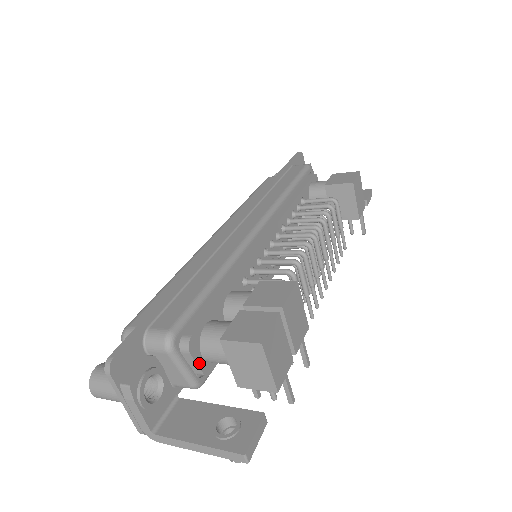
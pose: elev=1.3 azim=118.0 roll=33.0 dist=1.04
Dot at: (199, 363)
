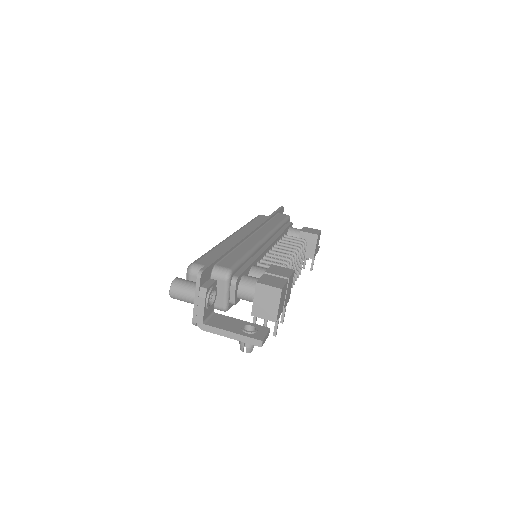
Dot at: (235, 294)
